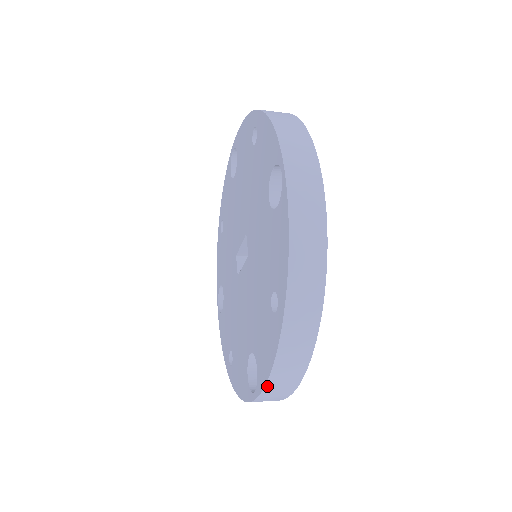
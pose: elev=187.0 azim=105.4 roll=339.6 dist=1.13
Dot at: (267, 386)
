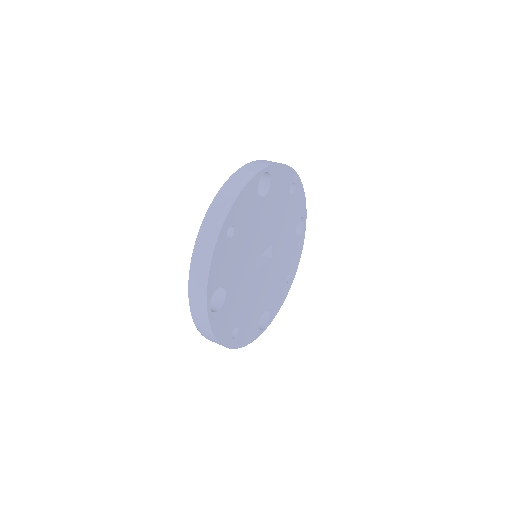
Dot at: occluded
